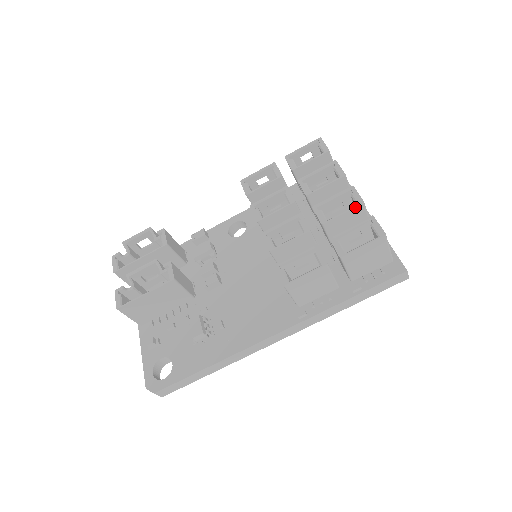
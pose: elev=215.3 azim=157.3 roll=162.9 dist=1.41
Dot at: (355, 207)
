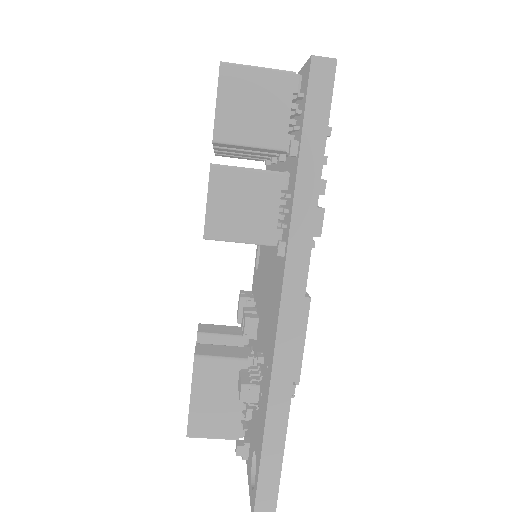
Dot at: occluded
